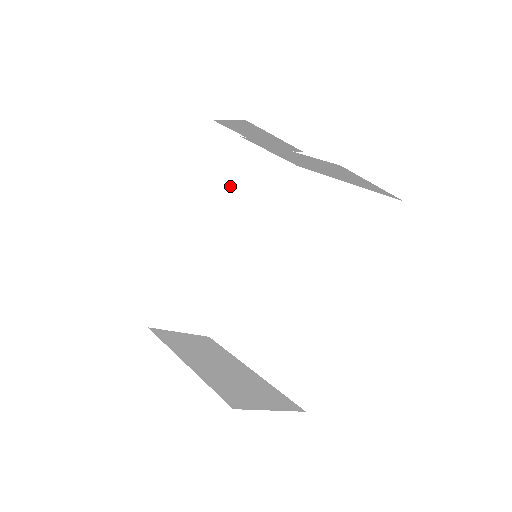
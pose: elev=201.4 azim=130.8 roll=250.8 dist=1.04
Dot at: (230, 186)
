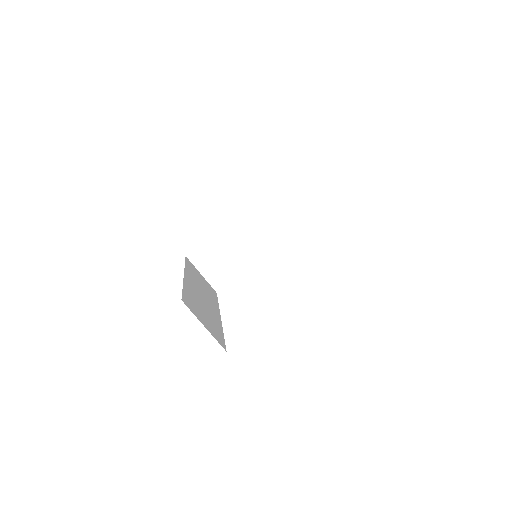
Dot at: (204, 287)
